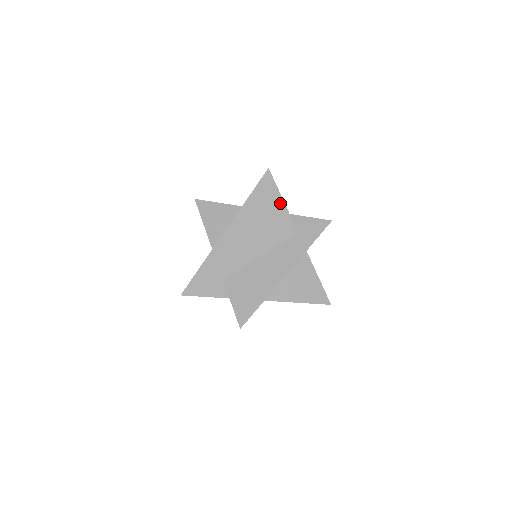
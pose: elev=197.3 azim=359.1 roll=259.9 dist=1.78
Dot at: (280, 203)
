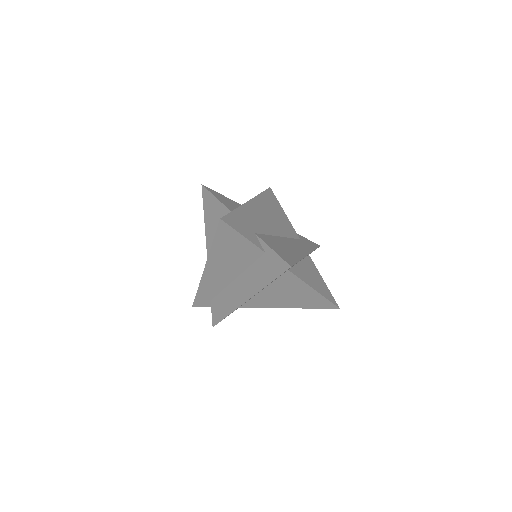
Dot at: (283, 212)
